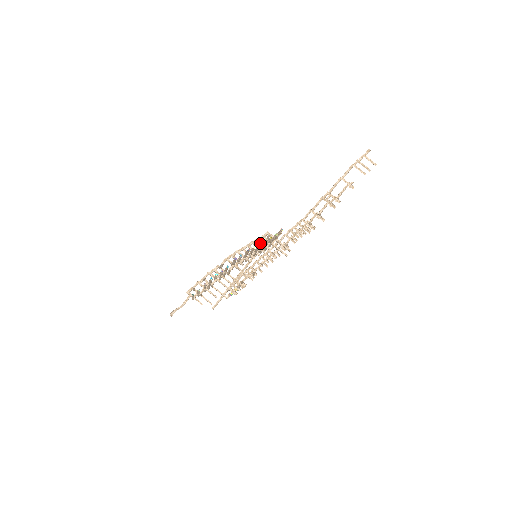
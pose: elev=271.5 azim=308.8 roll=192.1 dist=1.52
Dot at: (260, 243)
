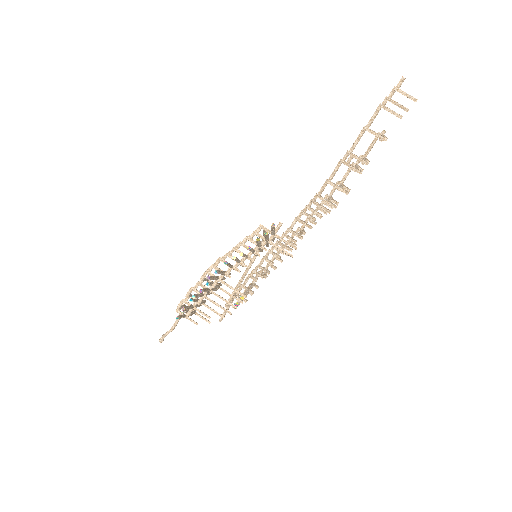
Dot at: occluded
